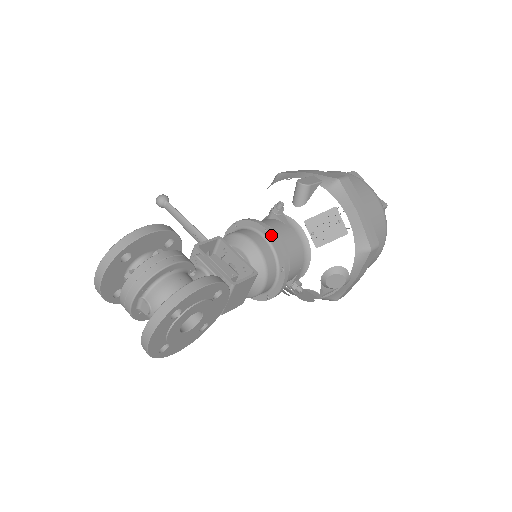
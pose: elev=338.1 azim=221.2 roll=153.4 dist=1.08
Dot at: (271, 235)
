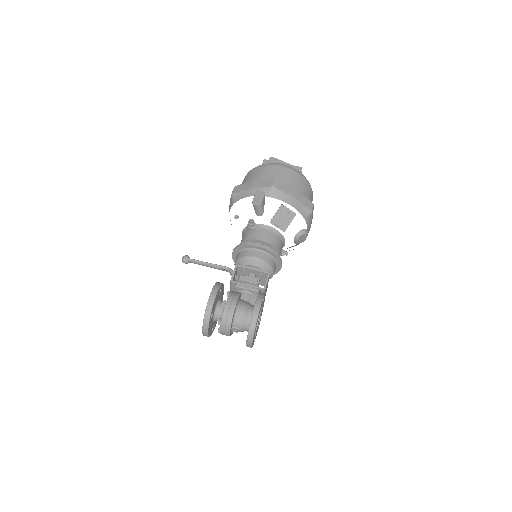
Dot at: (262, 248)
